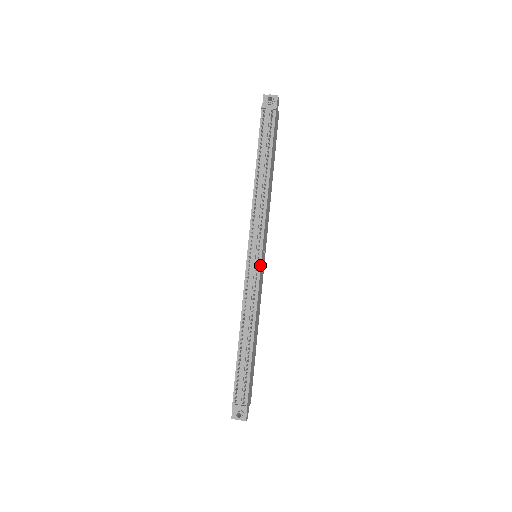
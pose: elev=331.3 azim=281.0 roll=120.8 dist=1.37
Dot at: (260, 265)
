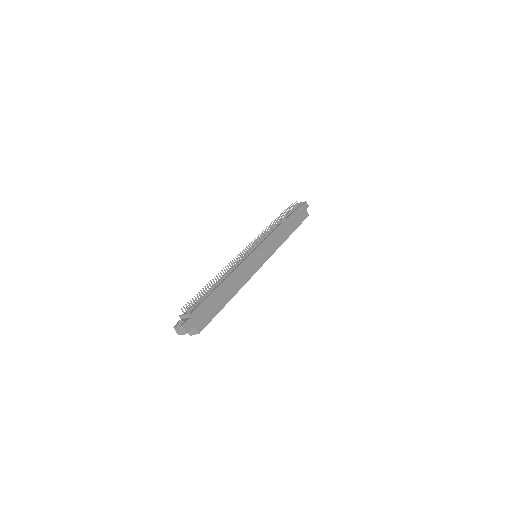
Dot at: (253, 251)
